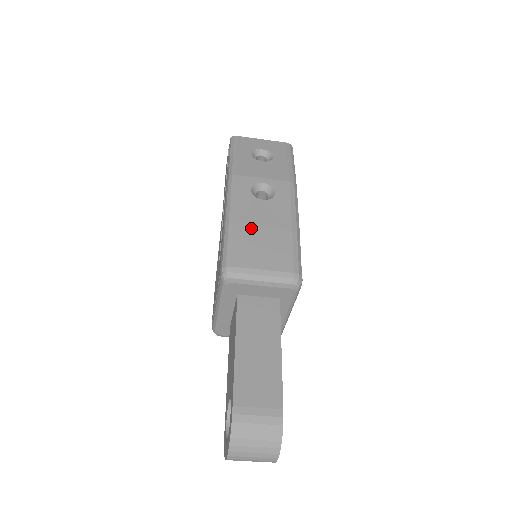
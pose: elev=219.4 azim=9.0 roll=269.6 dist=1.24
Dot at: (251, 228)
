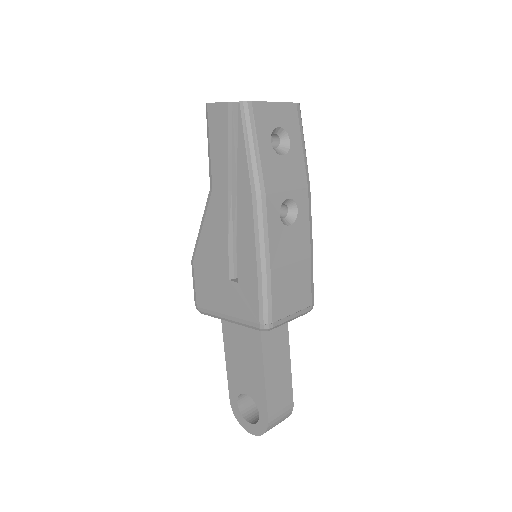
Dot at: (284, 270)
